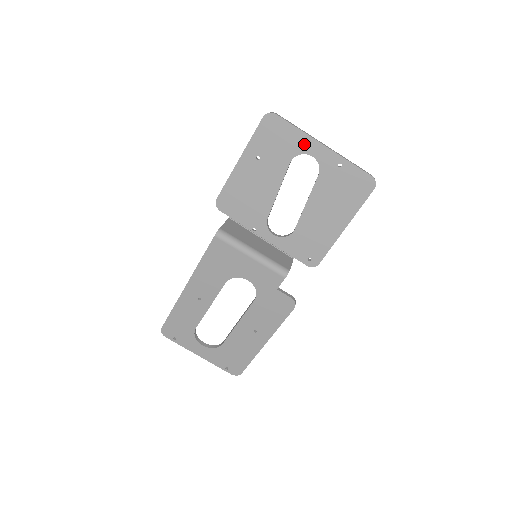
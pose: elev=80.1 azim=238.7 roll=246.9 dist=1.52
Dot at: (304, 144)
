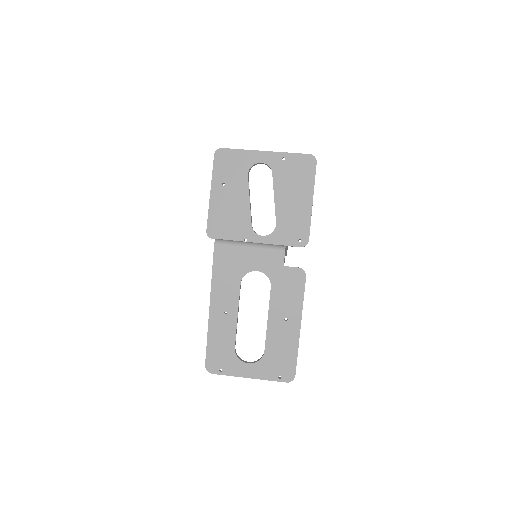
Dot at: (251, 158)
